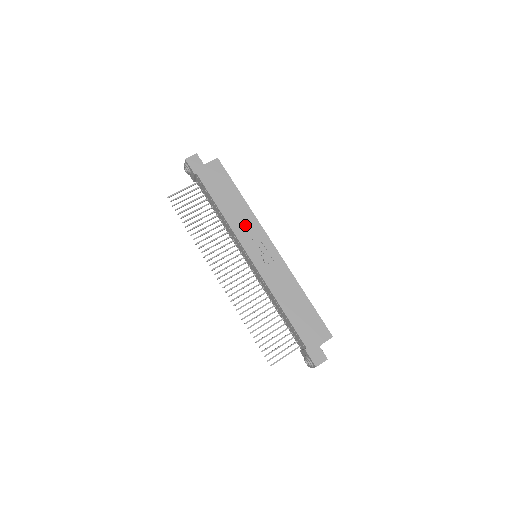
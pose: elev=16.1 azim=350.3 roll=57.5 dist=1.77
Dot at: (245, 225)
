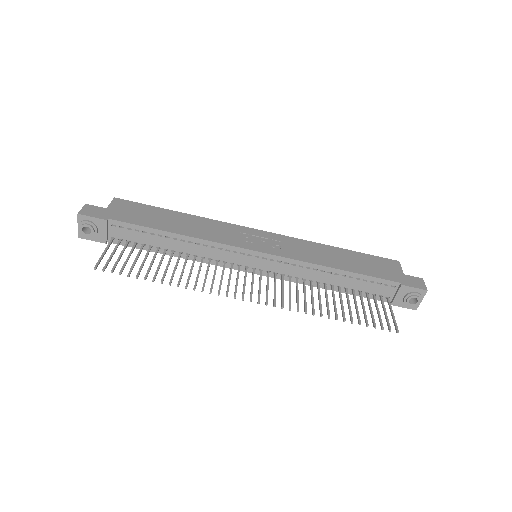
Dot at: (217, 231)
